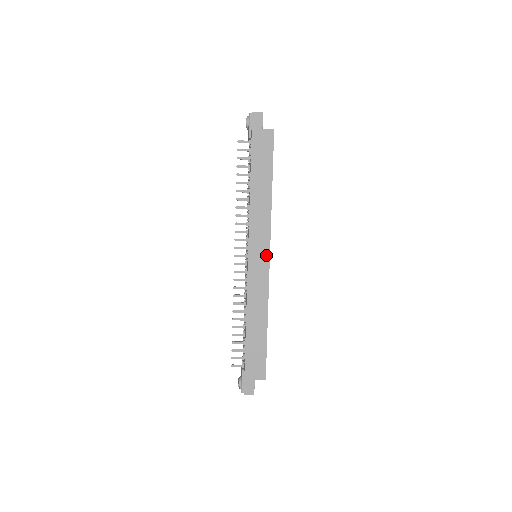
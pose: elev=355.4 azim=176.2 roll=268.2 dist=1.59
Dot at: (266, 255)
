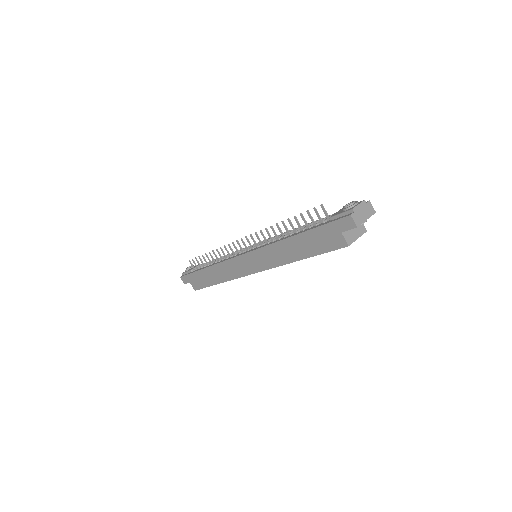
Dot at: (253, 270)
